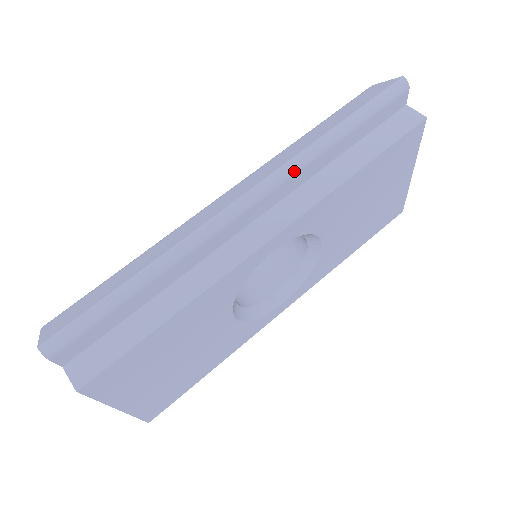
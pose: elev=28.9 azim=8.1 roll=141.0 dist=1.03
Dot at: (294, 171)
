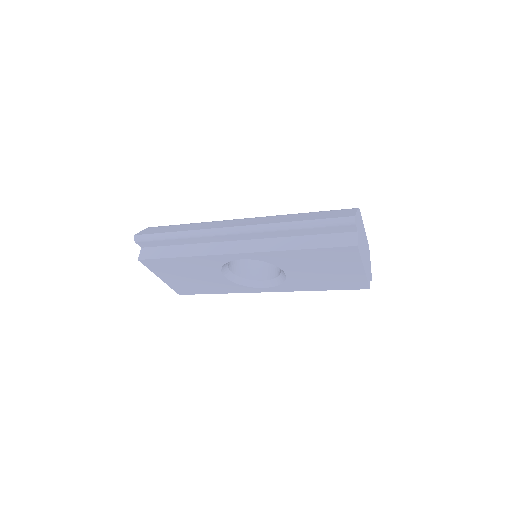
Dot at: (265, 230)
